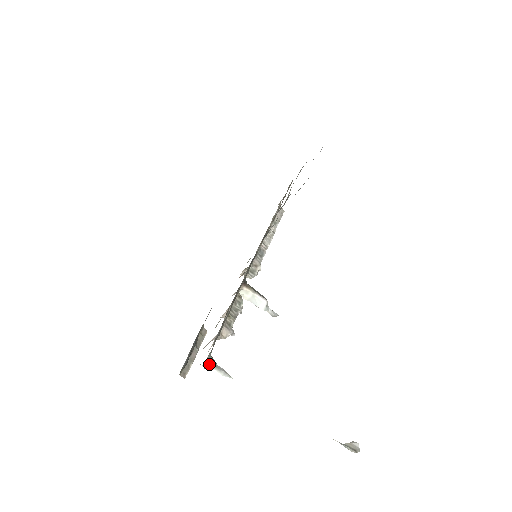
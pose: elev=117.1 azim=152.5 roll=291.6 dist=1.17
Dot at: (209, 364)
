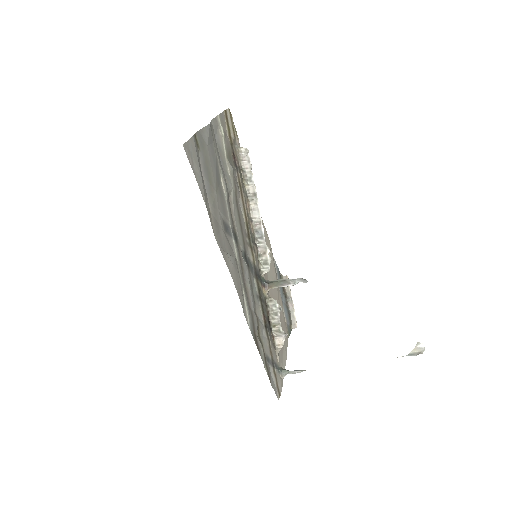
Dot at: (285, 375)
